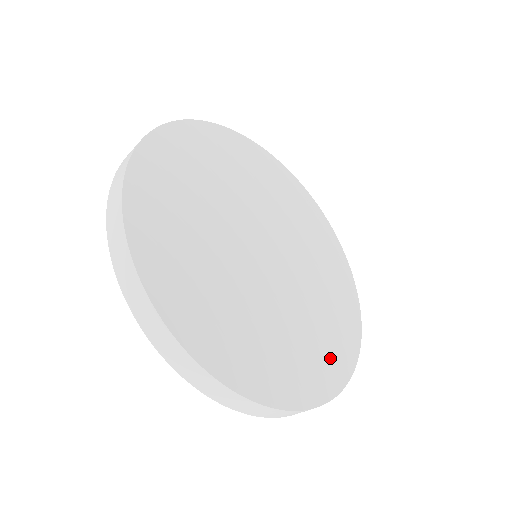
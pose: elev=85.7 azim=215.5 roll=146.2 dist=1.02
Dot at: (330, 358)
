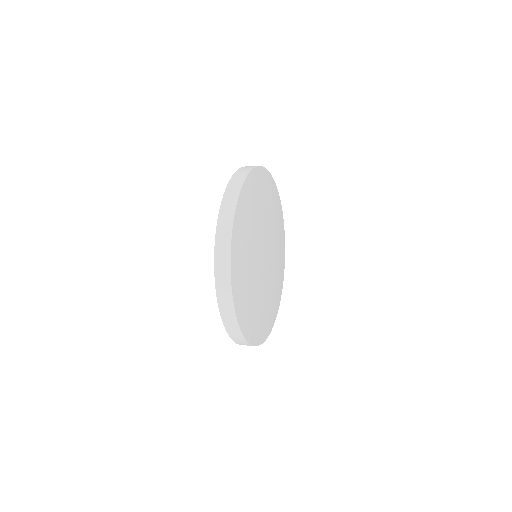
Dot at: (278, 296)
